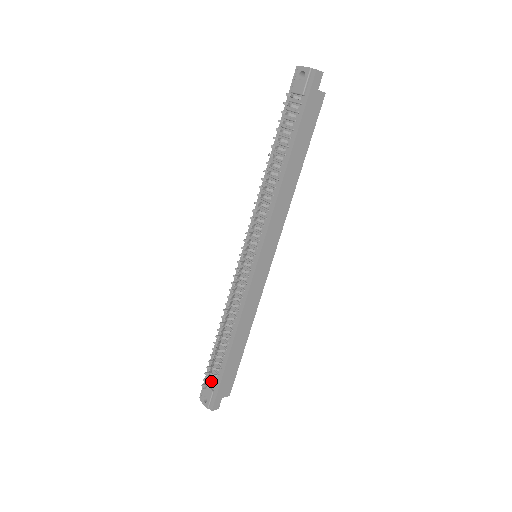
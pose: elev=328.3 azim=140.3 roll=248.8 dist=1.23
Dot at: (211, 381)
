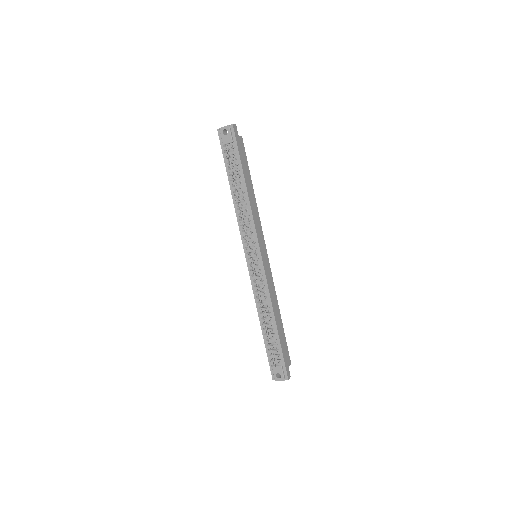
Dot at: (276, 359)
